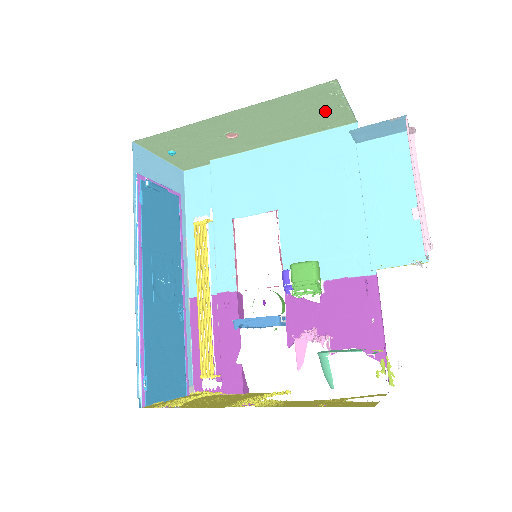
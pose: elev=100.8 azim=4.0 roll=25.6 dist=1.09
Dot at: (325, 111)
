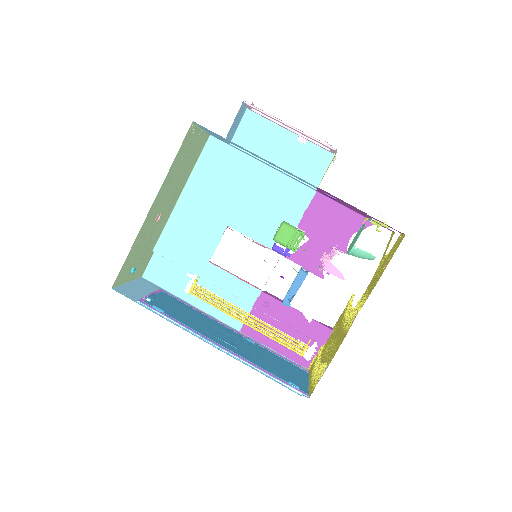
Dot at: (194, 147)
